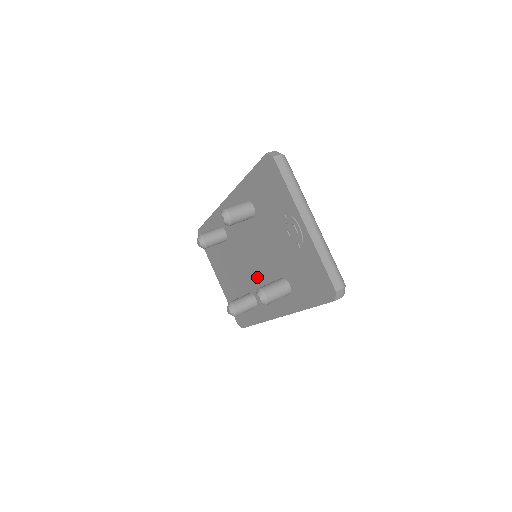
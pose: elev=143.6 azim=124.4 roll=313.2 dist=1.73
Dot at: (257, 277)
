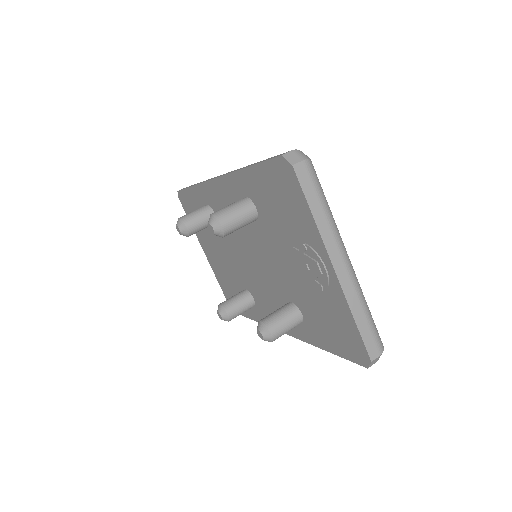
Dot at: (257, 281)
